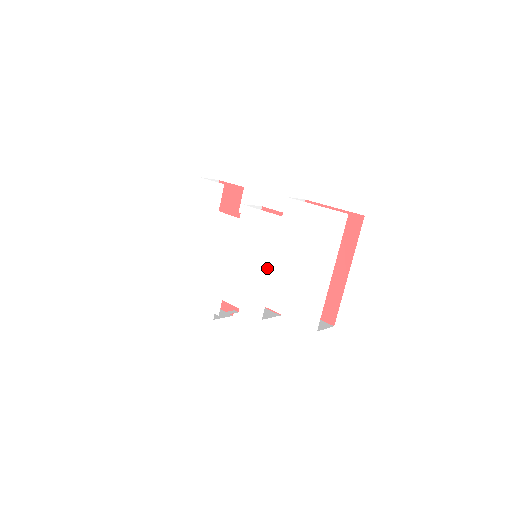
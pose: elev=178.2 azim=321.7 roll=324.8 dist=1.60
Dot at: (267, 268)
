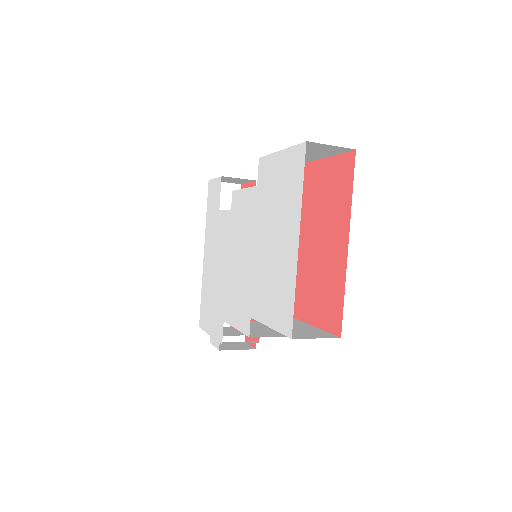
Dot at: (250, 262)
